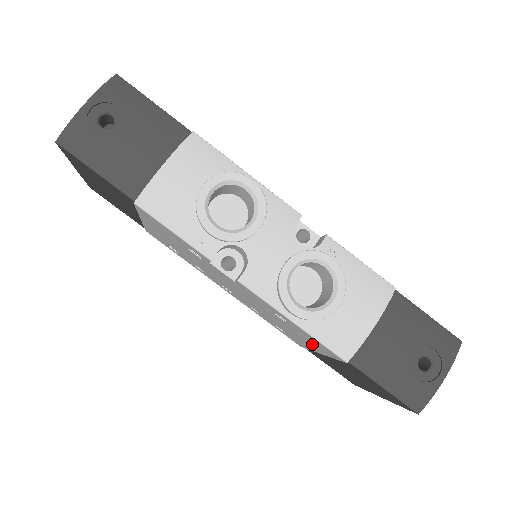
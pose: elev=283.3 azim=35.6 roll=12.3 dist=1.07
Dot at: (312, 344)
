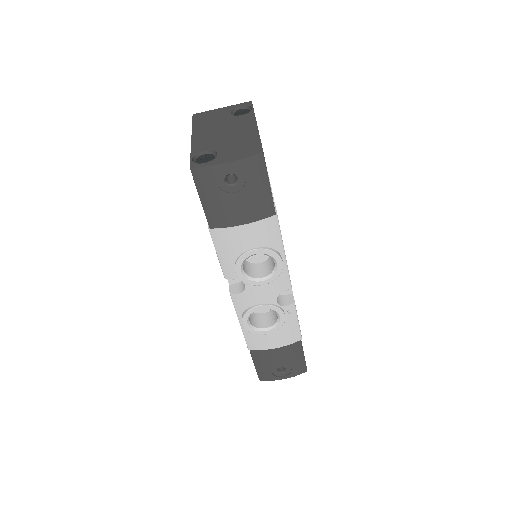
Dot at: occluded
